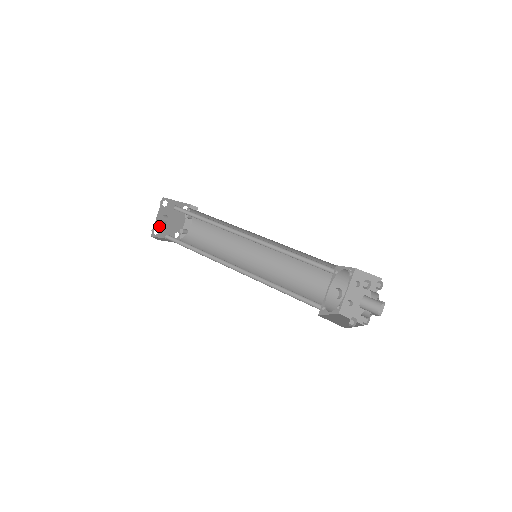
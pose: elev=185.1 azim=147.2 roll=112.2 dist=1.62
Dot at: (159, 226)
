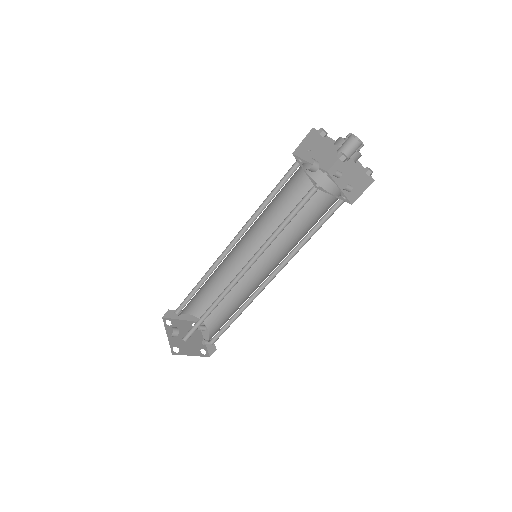
Dot at: (176, 344)
